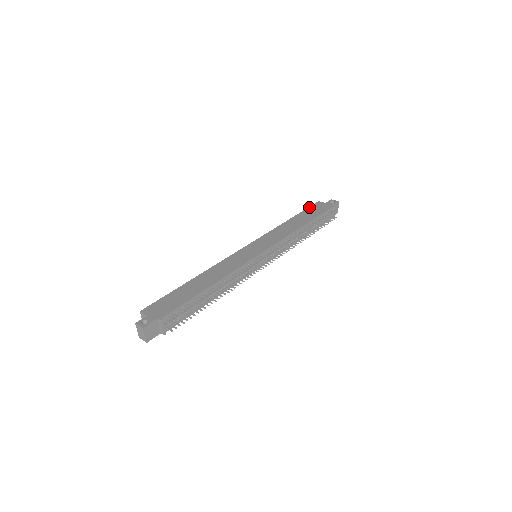
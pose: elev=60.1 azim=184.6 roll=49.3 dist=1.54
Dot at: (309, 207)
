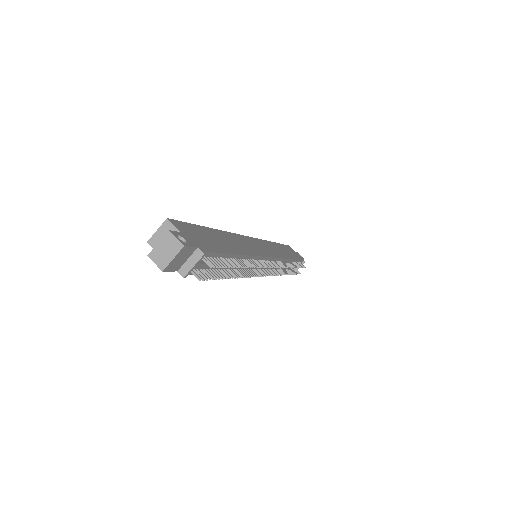
Dot at: occluded
